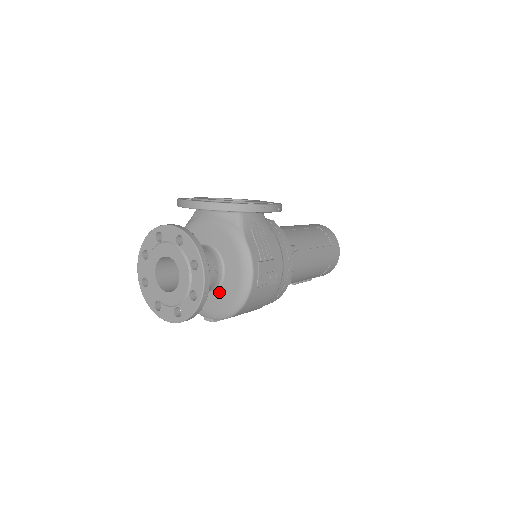
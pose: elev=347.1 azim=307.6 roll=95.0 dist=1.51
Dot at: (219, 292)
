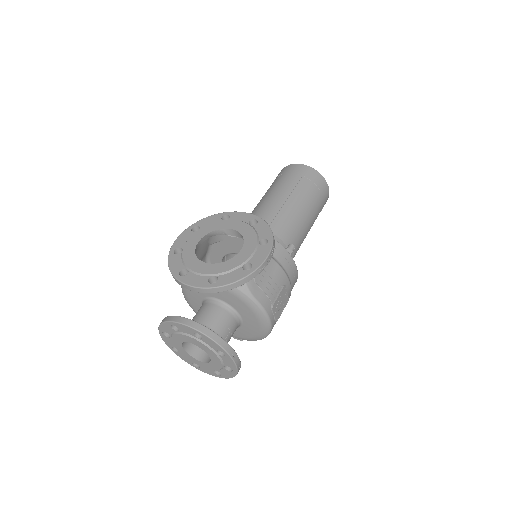
Dot at: (242, 329)
